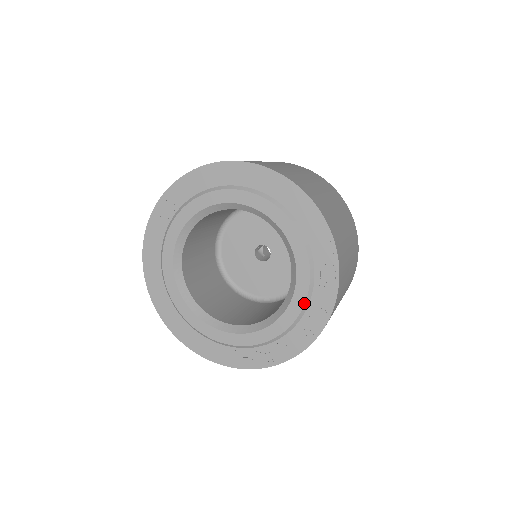
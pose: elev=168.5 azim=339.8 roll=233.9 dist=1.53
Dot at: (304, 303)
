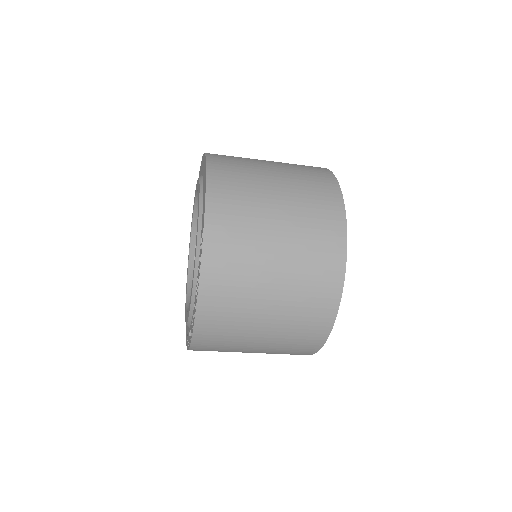
Dot at: (192, 289)
